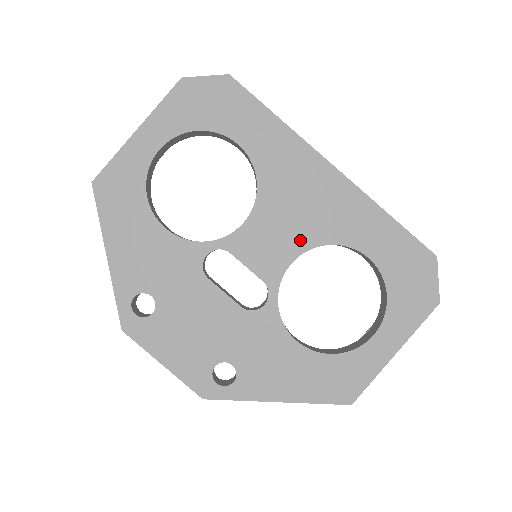
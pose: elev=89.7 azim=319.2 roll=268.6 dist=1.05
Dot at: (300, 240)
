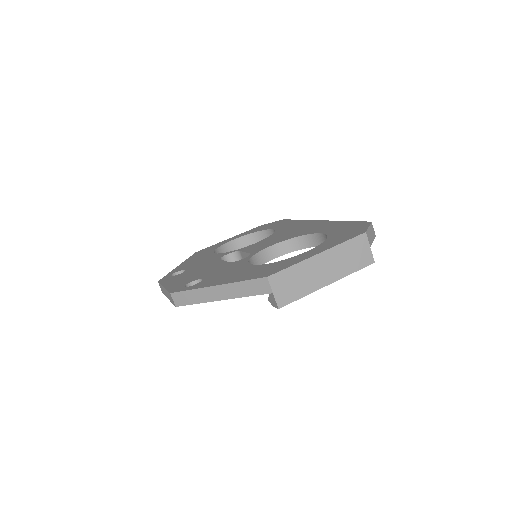
Dot at: (283, 239)
